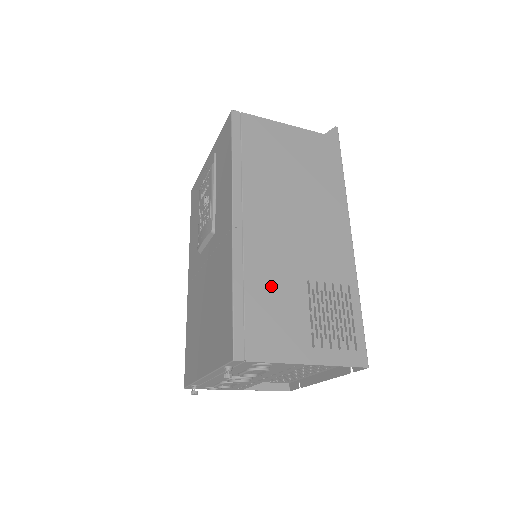
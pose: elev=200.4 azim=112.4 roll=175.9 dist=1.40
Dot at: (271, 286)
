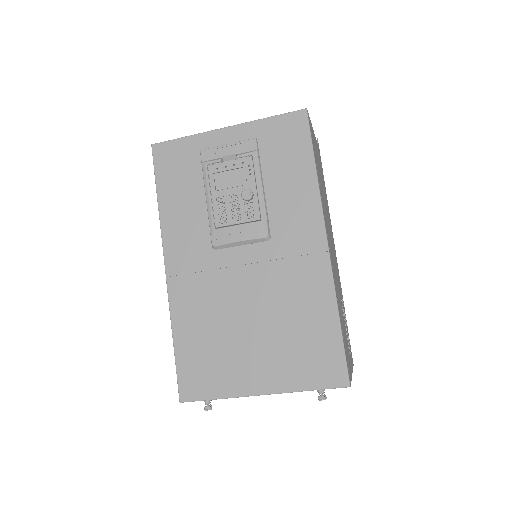
Dot at: (340, 309)
